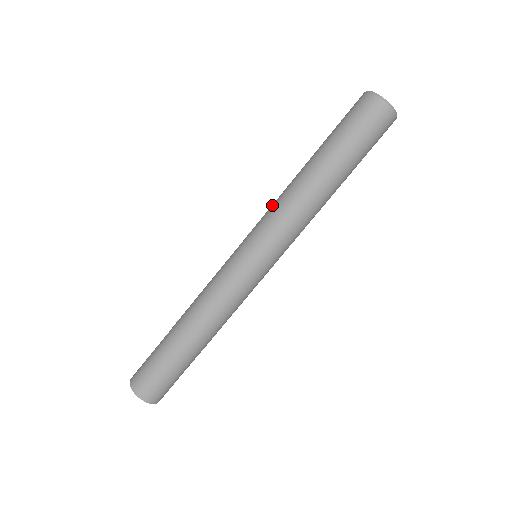
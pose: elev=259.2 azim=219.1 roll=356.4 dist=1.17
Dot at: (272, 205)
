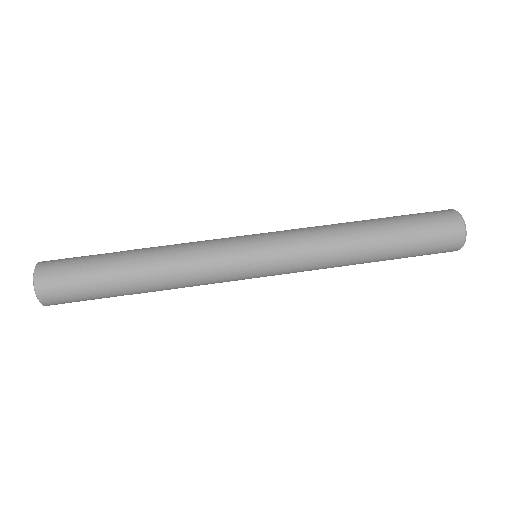
Dot at: (309, 228)
